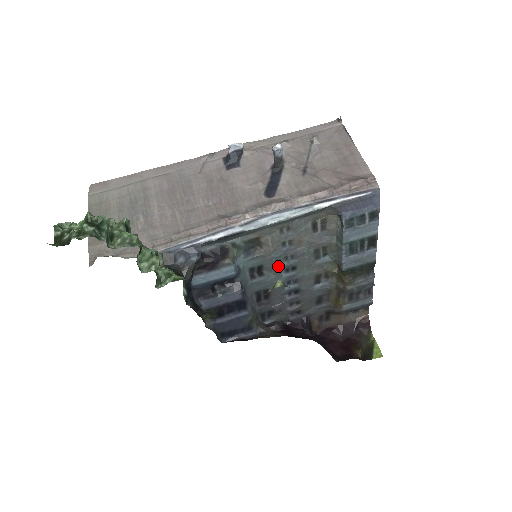
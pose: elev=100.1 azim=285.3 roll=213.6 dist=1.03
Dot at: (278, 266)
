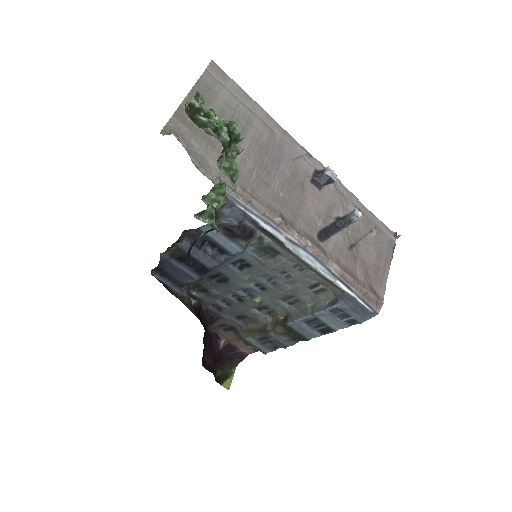
Dot at: (258, 277)
